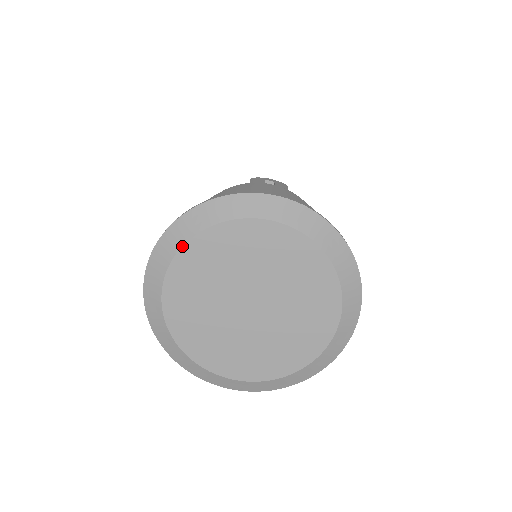
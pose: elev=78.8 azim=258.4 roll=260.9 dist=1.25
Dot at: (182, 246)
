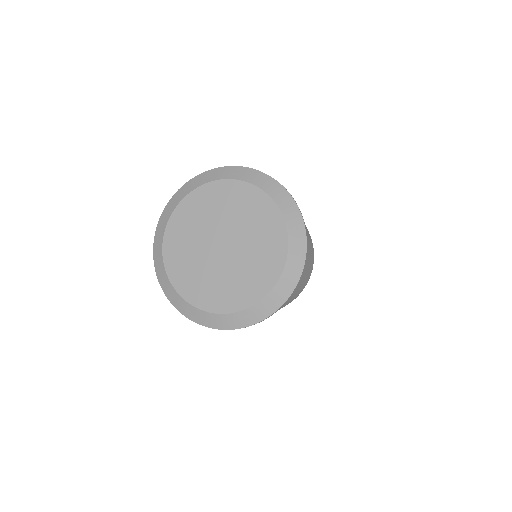
Dot at: (194, 189)
